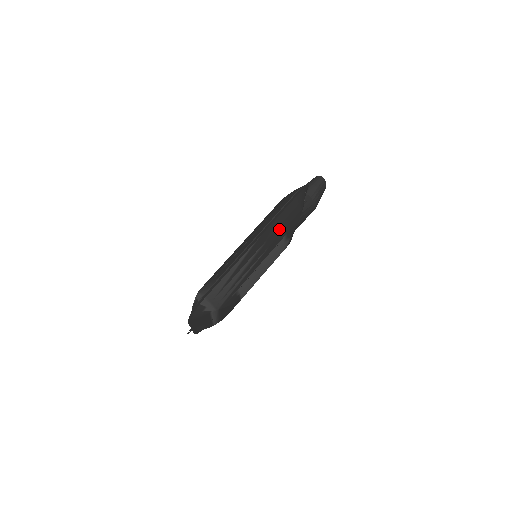
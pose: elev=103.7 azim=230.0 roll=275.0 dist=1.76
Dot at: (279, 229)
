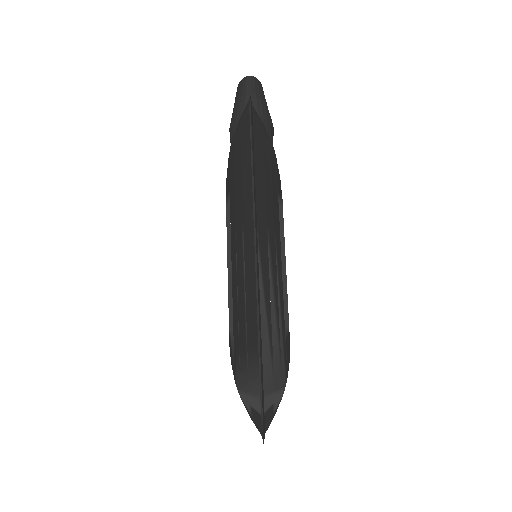
Dot at: (268, 194)
